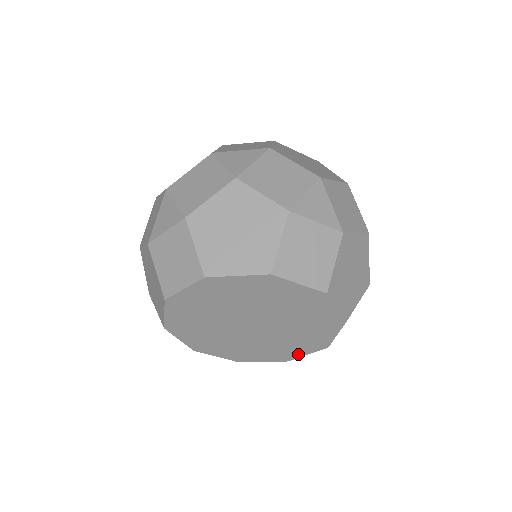
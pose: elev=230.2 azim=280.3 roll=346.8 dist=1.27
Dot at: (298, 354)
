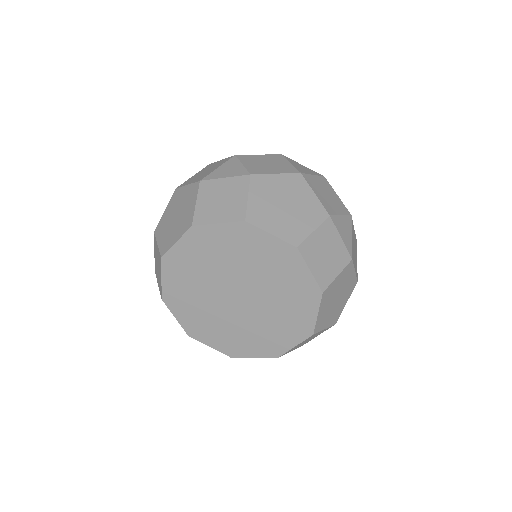
Dot at: (310, 318)
